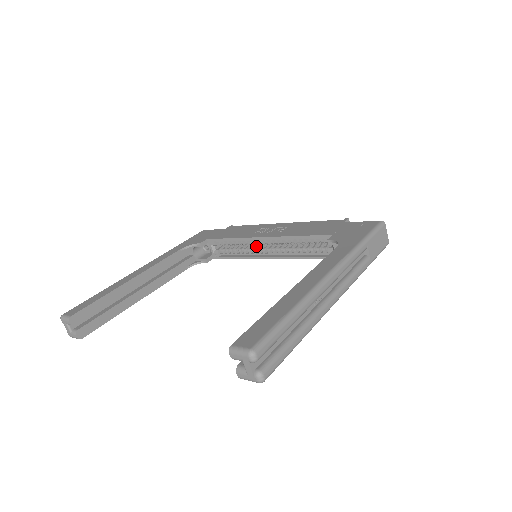
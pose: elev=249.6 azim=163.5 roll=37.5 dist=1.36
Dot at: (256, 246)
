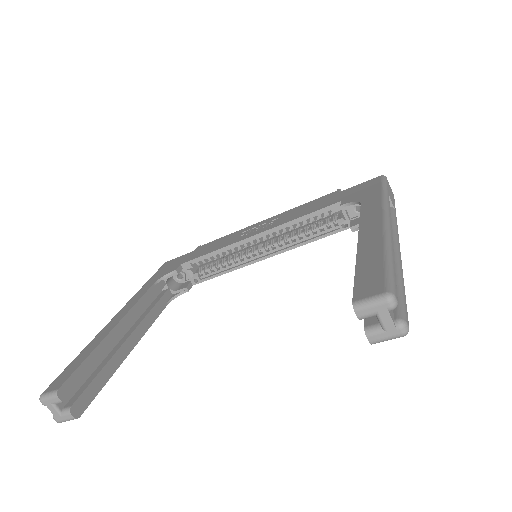
Dot at: (244, 252)
